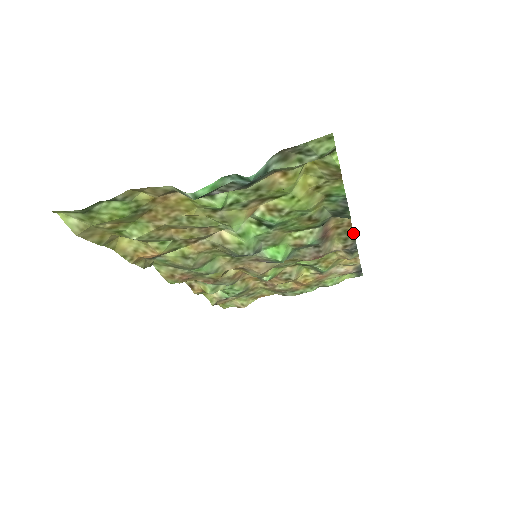
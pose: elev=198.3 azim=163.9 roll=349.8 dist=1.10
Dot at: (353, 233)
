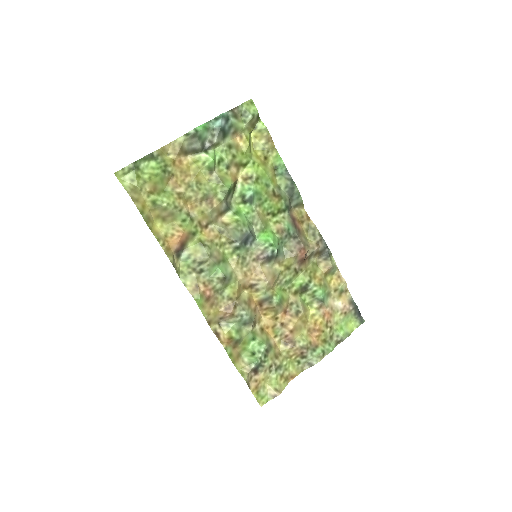
Dot at: (315, 226)
